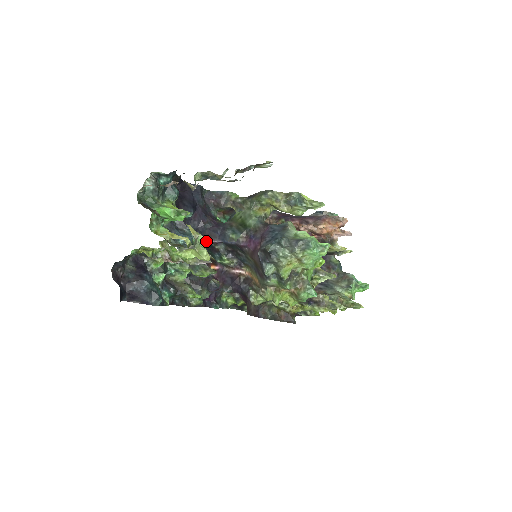
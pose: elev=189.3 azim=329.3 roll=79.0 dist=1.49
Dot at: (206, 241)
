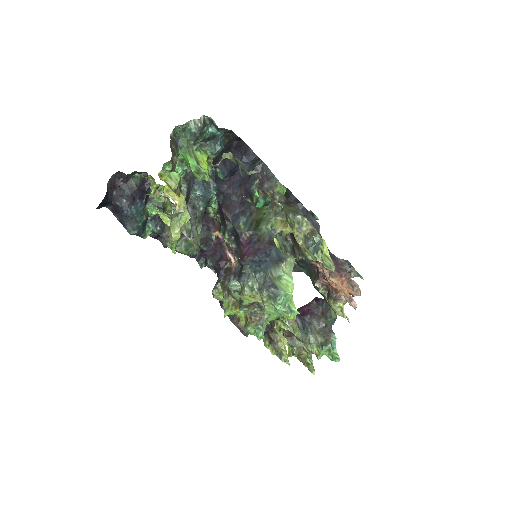
Dot at: (222, 209)
